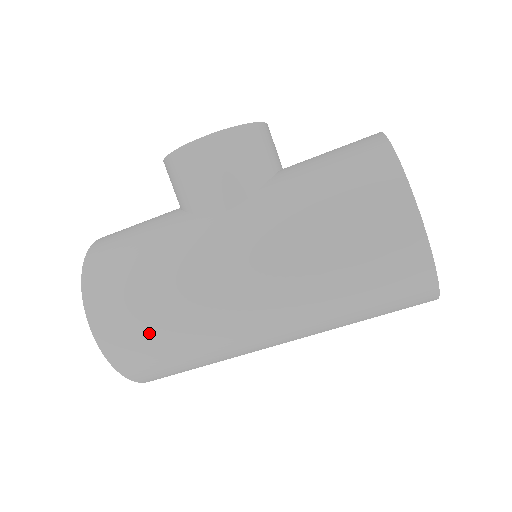
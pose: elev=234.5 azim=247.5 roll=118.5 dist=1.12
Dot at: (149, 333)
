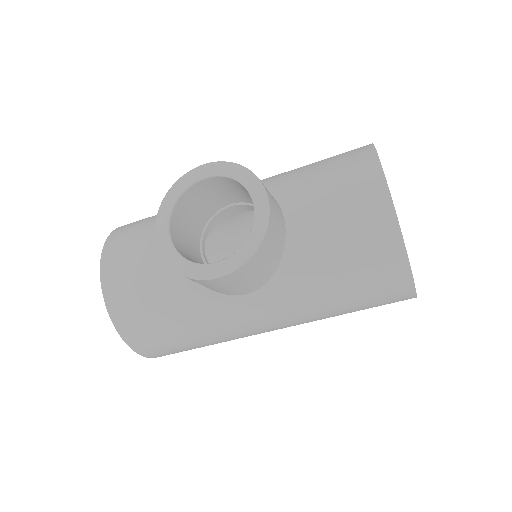
Dot at: occluded
